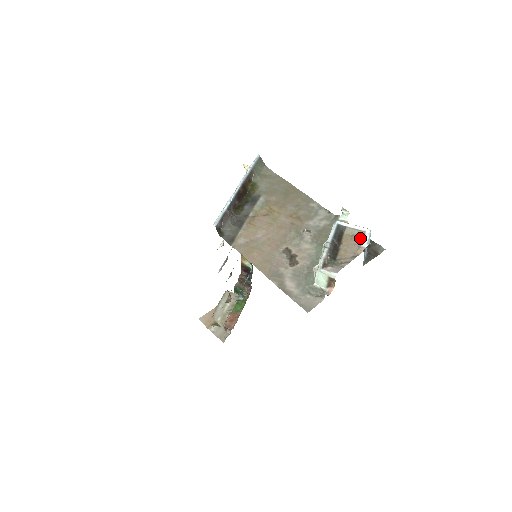
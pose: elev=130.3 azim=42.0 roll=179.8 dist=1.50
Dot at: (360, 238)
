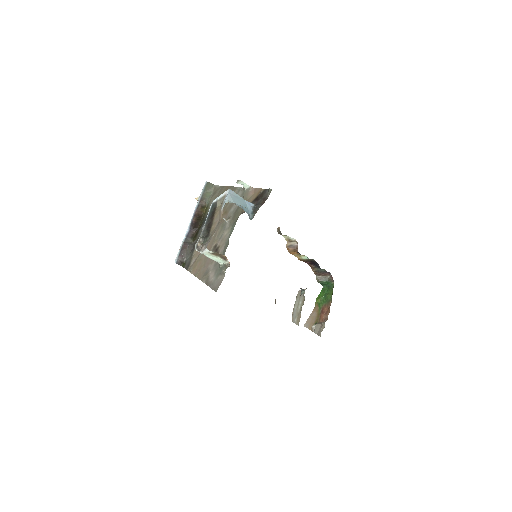
Dot at: (222, 203)
